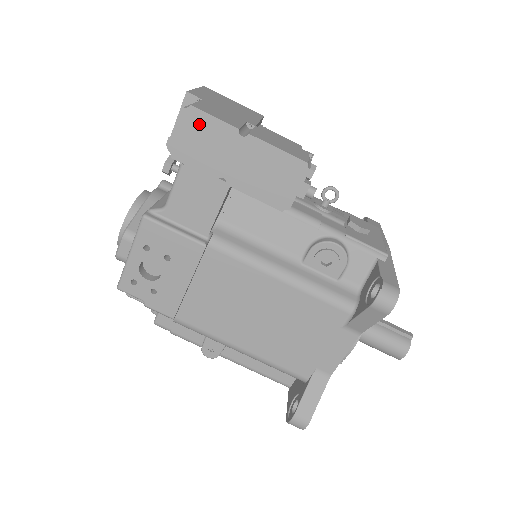
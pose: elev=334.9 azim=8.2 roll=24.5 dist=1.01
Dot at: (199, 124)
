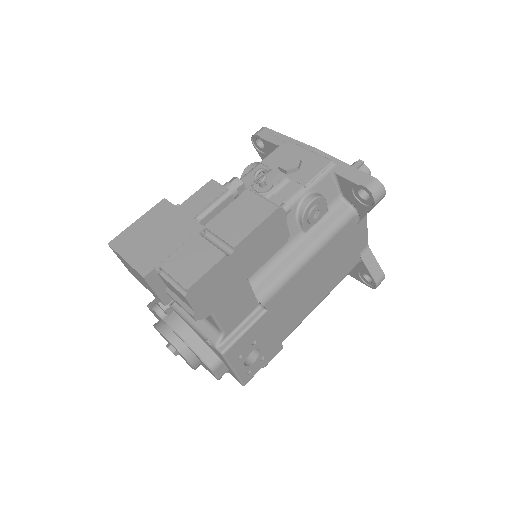
Dot at: (202, 288)
